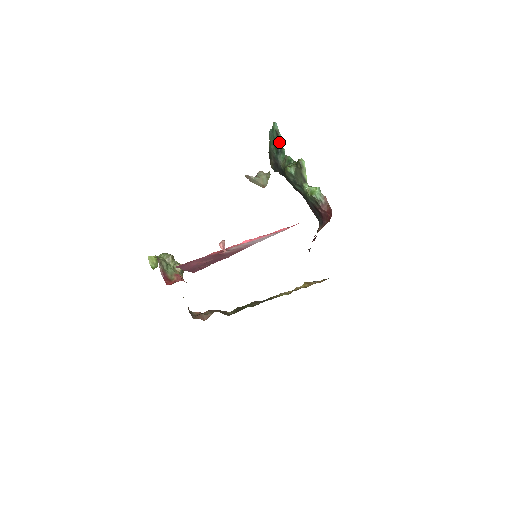
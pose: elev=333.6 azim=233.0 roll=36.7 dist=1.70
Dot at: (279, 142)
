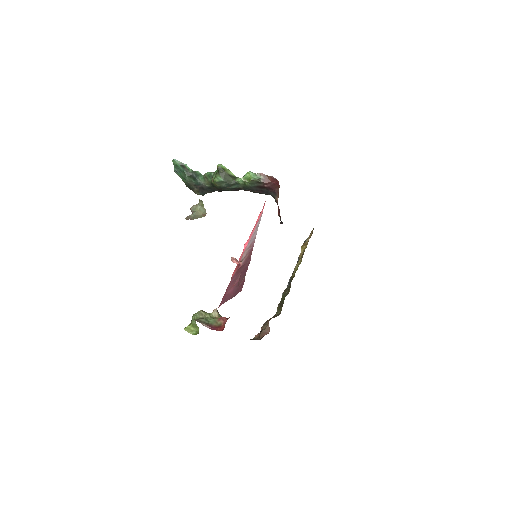
Dot at: (189, 170)
